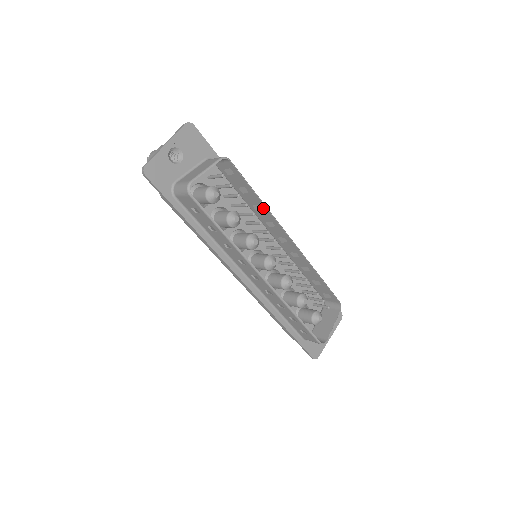
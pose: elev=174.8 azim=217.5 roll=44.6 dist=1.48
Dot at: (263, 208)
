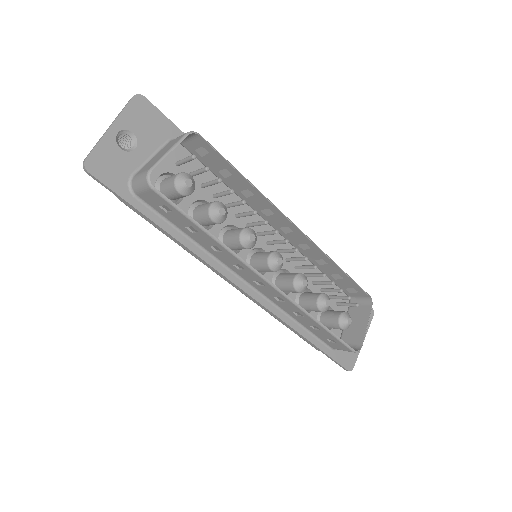
Dot at: (254, 192)
